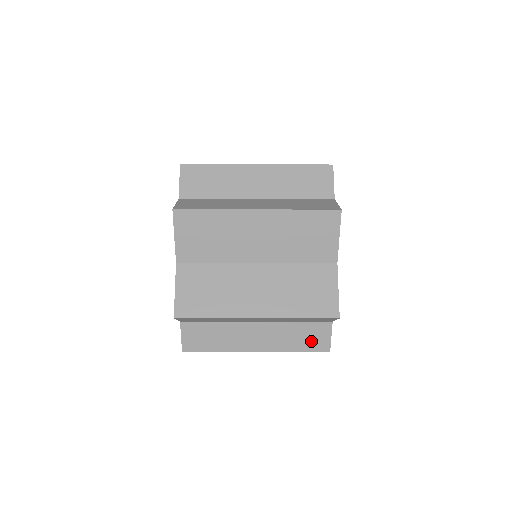
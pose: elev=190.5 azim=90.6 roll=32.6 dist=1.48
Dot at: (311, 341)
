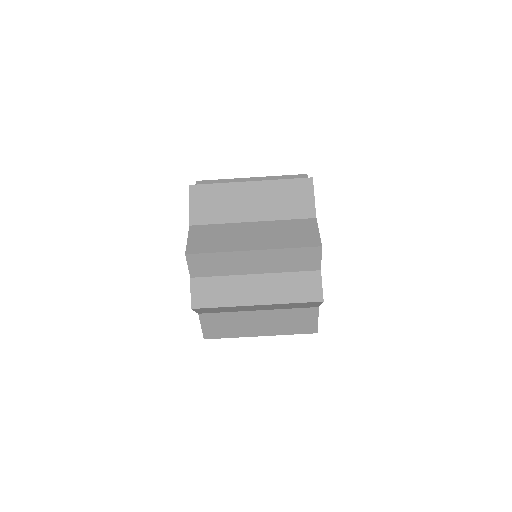
Dot at: (305, 291)
